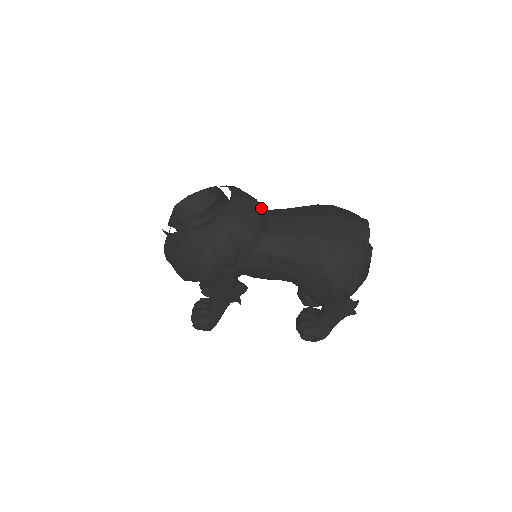
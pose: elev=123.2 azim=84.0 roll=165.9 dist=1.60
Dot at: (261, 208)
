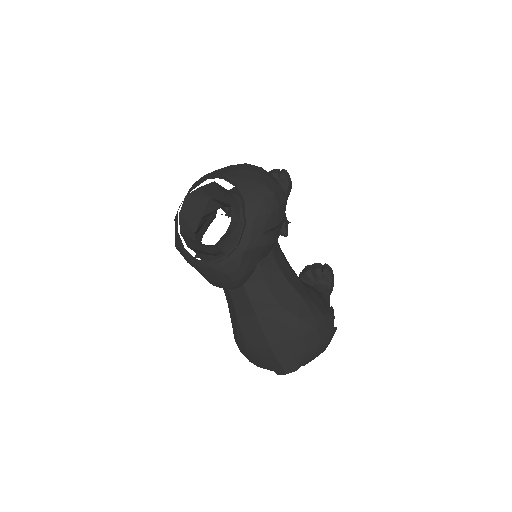
Dot at: (235, 285)
